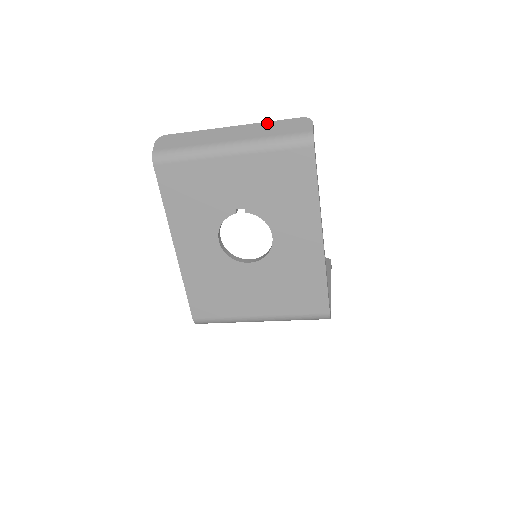
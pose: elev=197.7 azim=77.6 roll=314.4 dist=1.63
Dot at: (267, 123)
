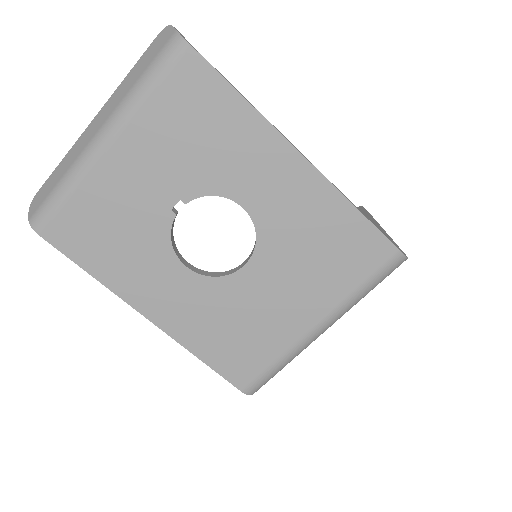
Dot at: (126, 78)
